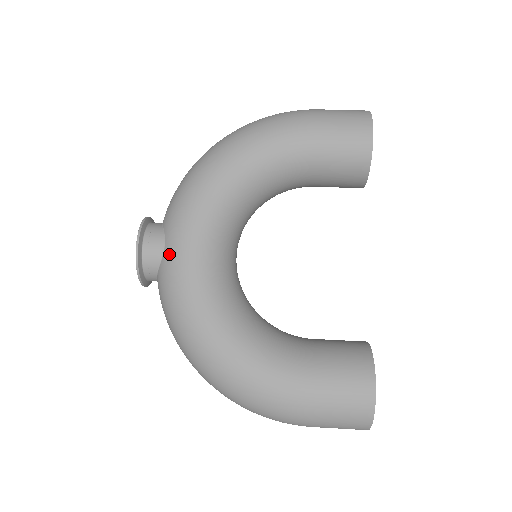
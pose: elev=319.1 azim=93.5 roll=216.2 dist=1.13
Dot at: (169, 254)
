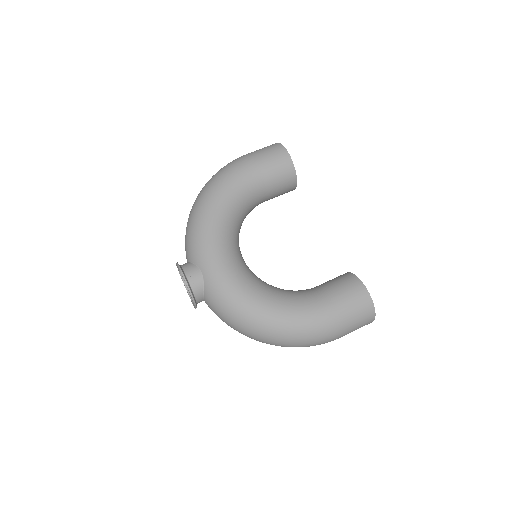
Dot at: (208, 275)
